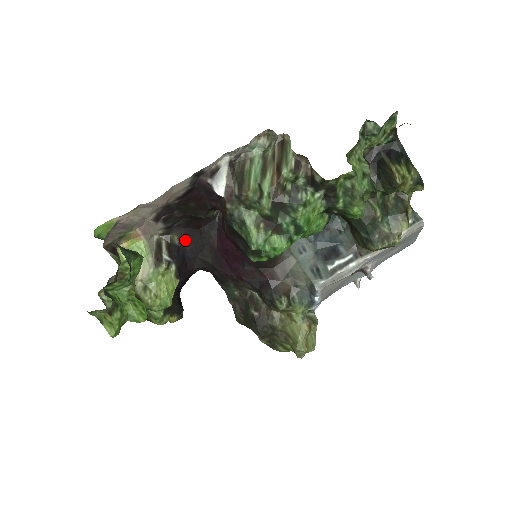
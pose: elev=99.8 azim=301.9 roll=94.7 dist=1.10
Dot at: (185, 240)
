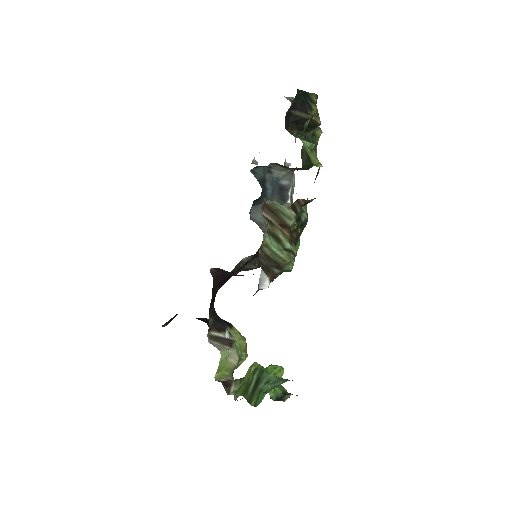
Dot at: (210, 311)
